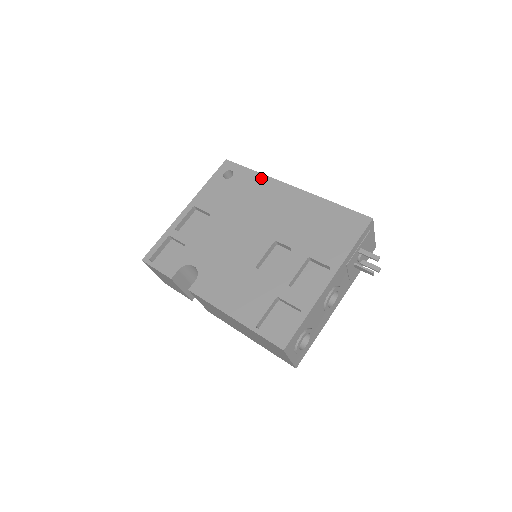
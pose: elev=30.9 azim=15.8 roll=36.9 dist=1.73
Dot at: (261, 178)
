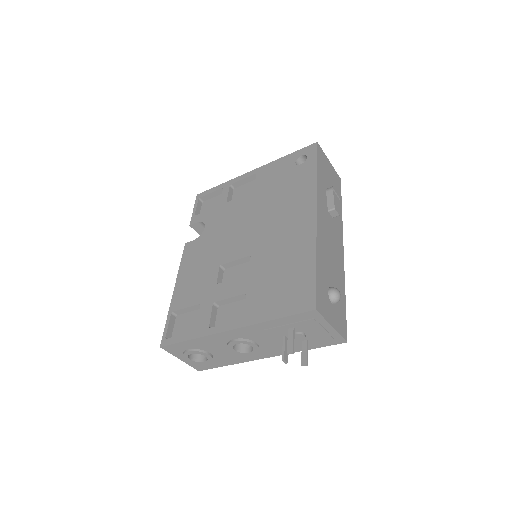
Dot at: (311, 184)
